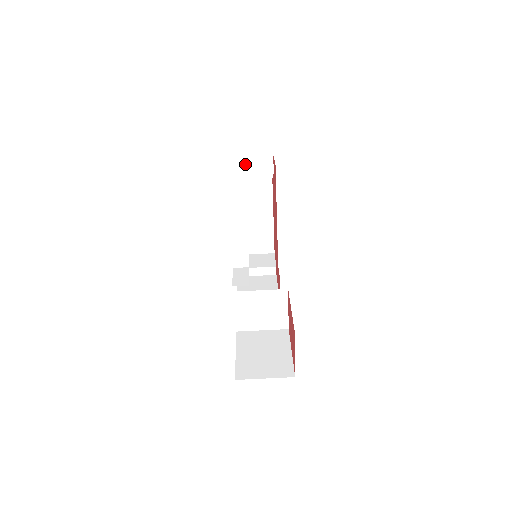
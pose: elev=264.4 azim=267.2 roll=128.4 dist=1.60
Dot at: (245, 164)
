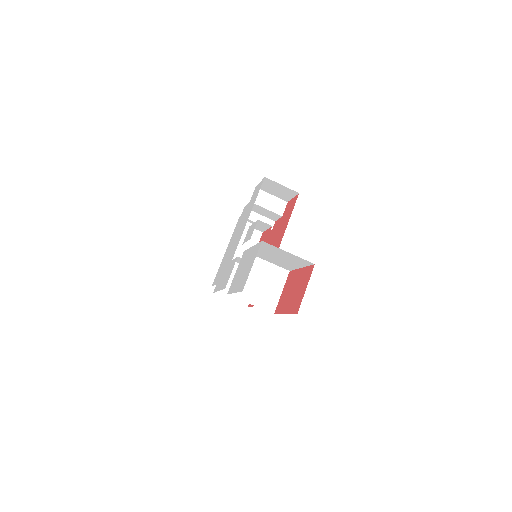
Dot at: (265, 198)
